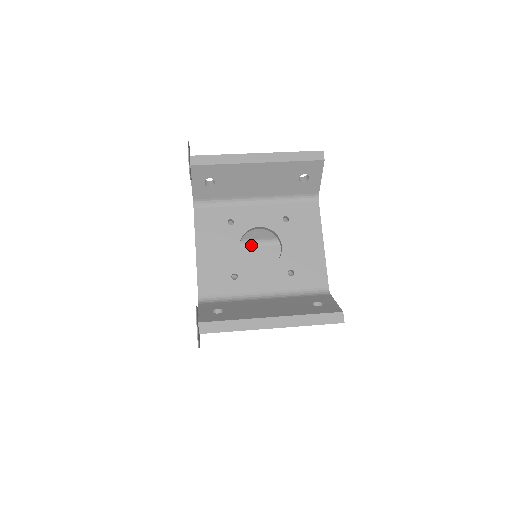
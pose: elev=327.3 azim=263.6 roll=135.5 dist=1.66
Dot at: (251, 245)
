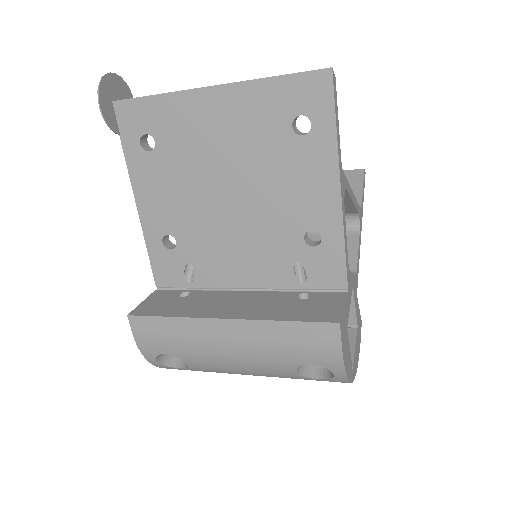
Dot at: occluded
